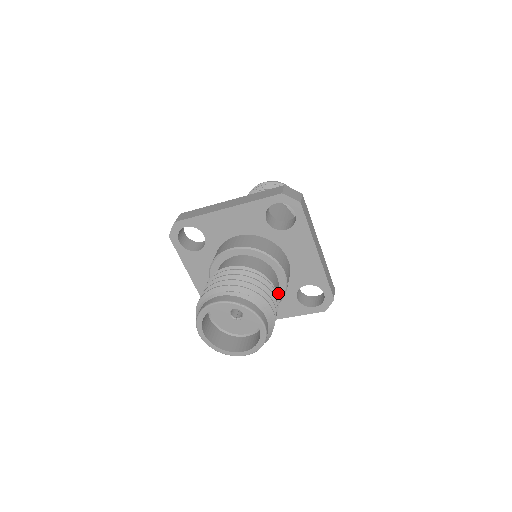
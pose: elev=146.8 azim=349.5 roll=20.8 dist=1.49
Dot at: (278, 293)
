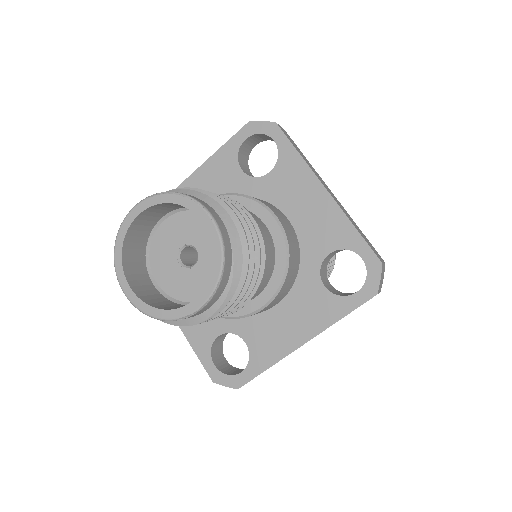
Dot at: (277, 258)
